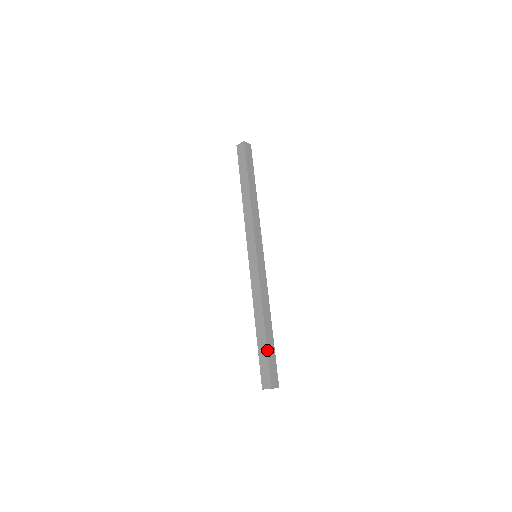
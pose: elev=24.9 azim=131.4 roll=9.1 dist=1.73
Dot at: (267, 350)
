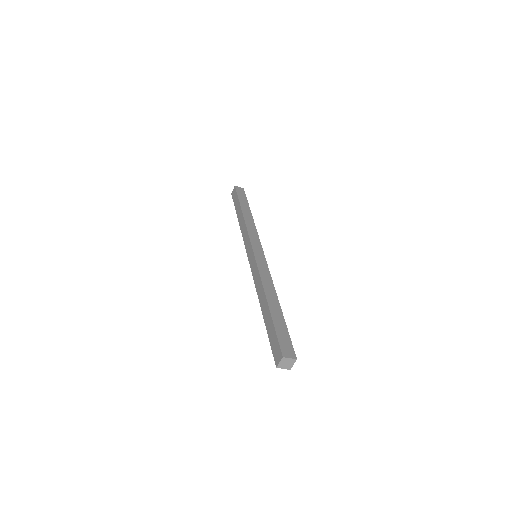
Dot at: (273, 322)
